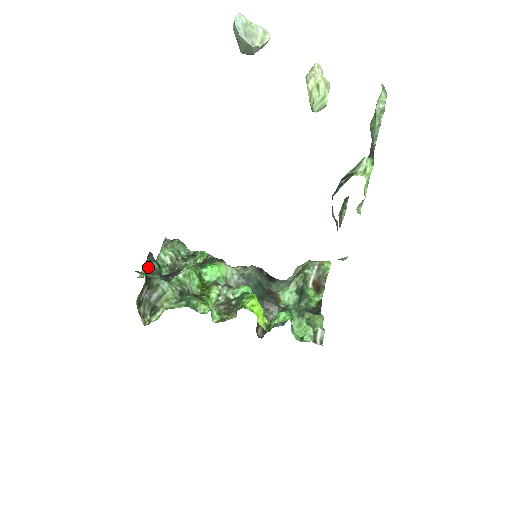
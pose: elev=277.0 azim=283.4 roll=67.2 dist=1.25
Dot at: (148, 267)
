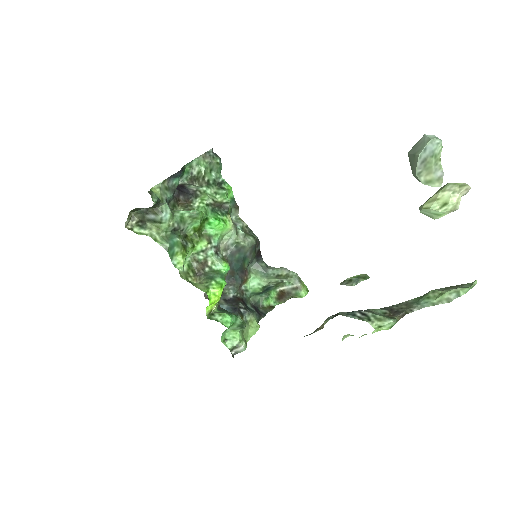
Dot at: (169, 180)
